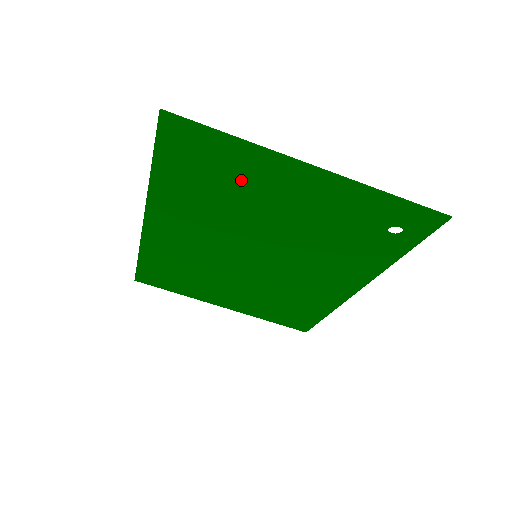
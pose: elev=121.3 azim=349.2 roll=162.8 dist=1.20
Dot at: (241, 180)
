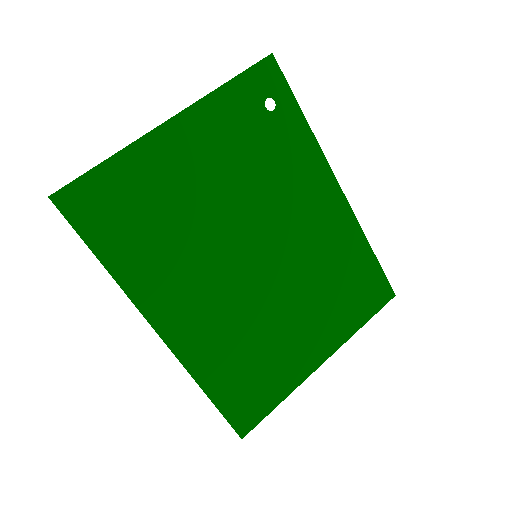
Dot at: (155, 191)
